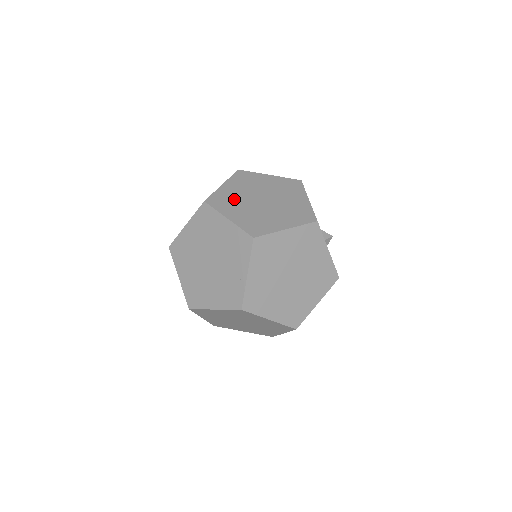
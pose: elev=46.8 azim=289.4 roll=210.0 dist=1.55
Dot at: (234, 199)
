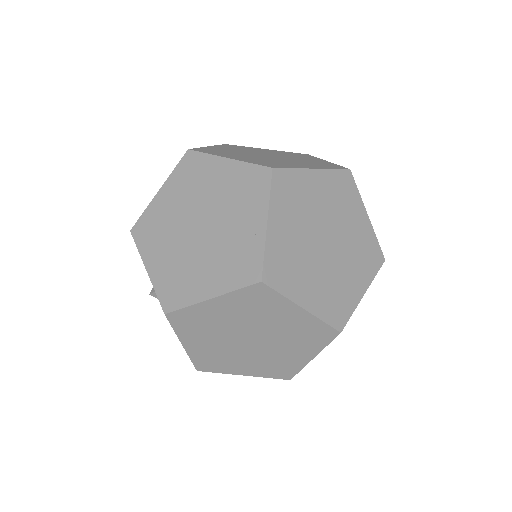
Dot at: (229, 152)
